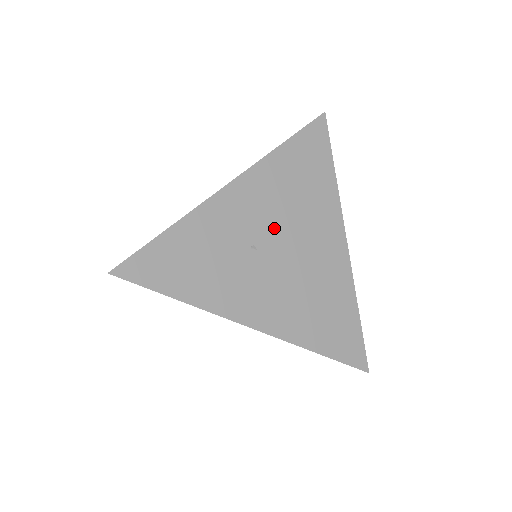
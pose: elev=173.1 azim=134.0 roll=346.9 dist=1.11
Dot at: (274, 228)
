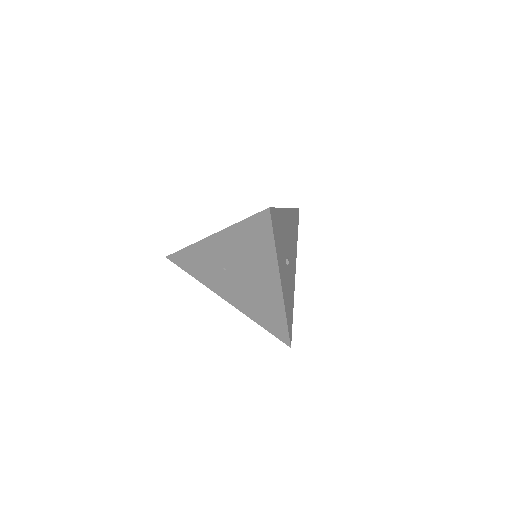
Dot at: (235, 264)
